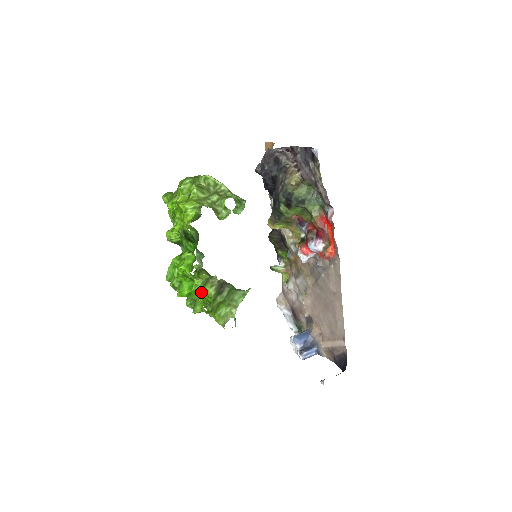
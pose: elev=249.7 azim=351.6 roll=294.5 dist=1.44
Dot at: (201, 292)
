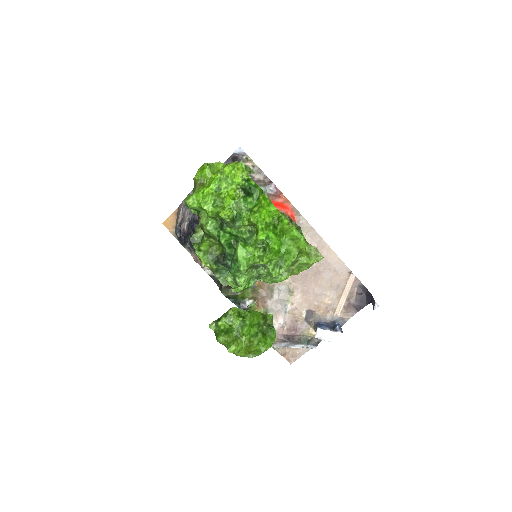
Dot at: (290, 226)
